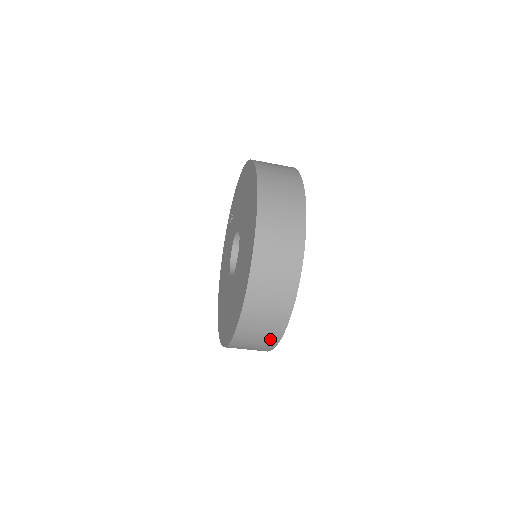
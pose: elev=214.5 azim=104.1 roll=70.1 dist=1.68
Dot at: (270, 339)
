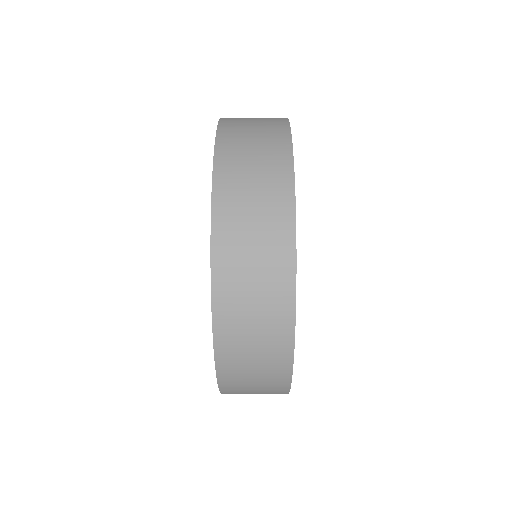
Dot at: (277, 330)
